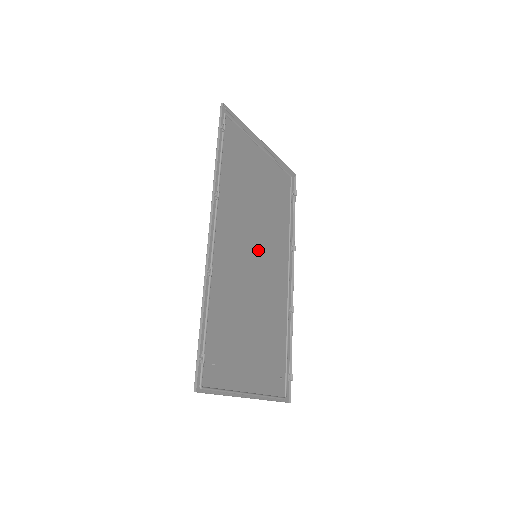
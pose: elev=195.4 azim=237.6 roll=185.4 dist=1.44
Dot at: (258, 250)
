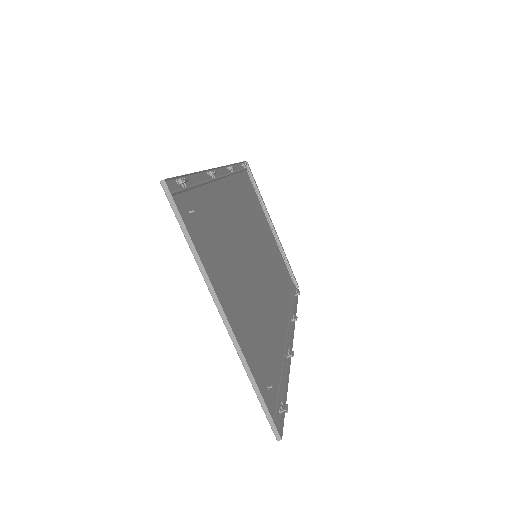
Dot at: (258, 258)
